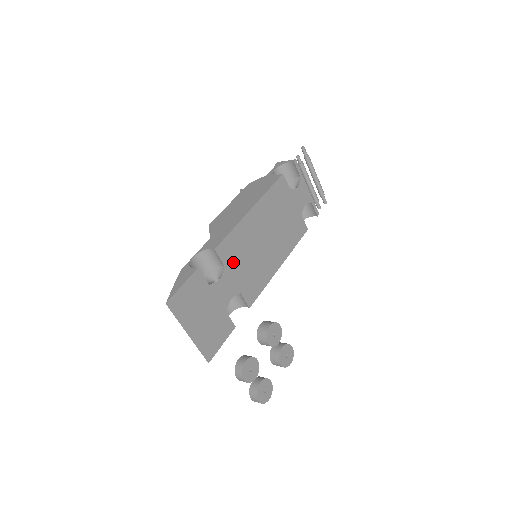
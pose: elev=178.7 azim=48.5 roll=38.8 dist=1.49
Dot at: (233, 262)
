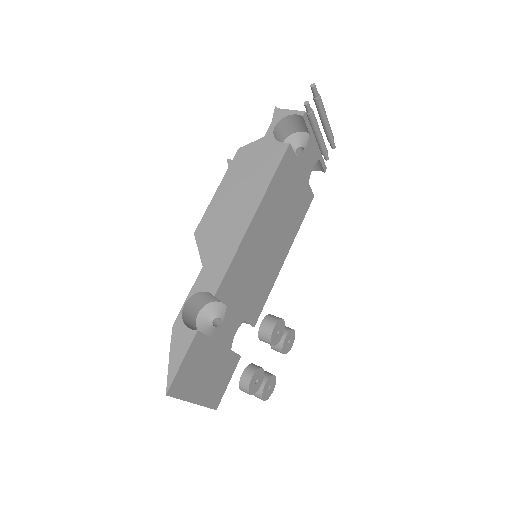
Dot at: (235, 294)
